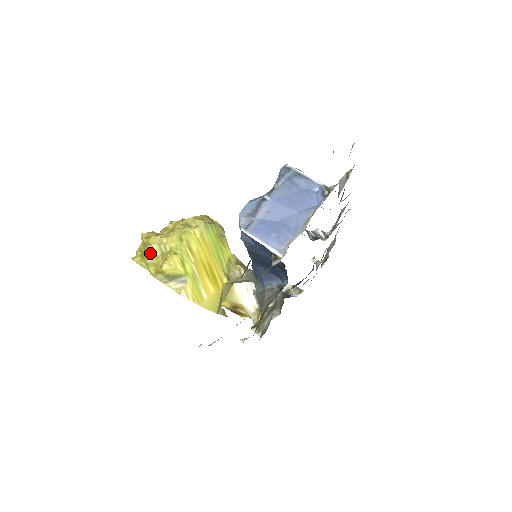
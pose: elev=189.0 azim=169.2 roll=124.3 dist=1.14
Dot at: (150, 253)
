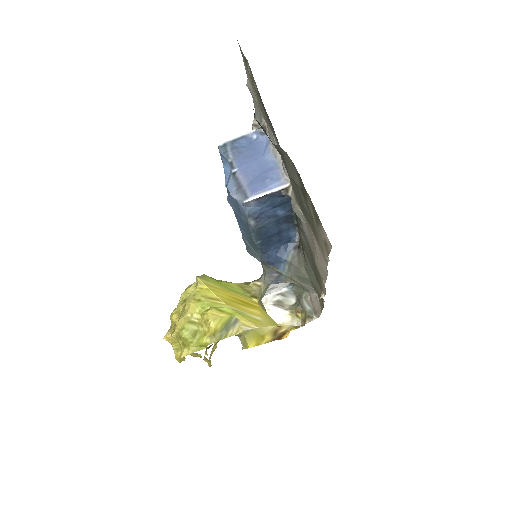
Dot at: (190, 334)
